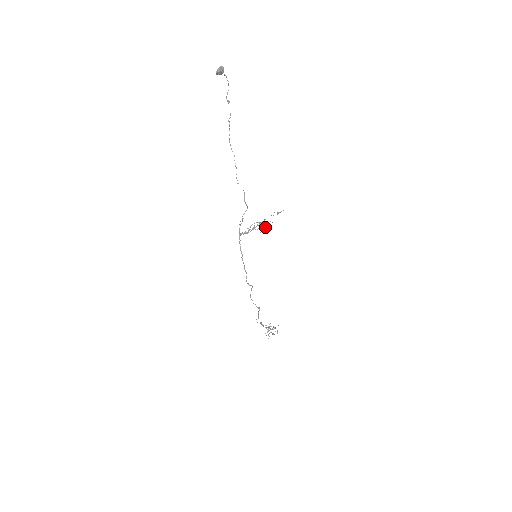
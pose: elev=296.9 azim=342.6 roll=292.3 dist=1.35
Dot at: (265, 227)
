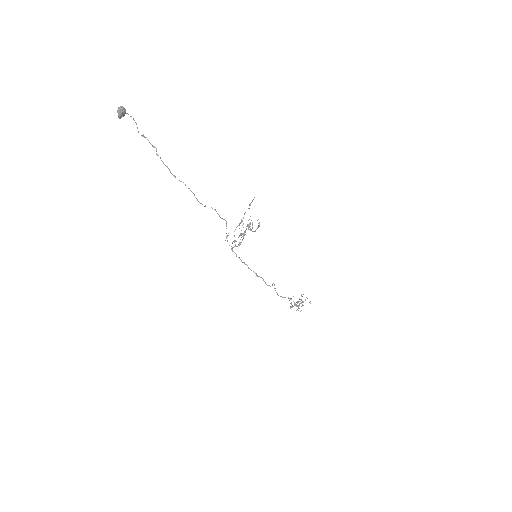
Dot at: (257, 228)
